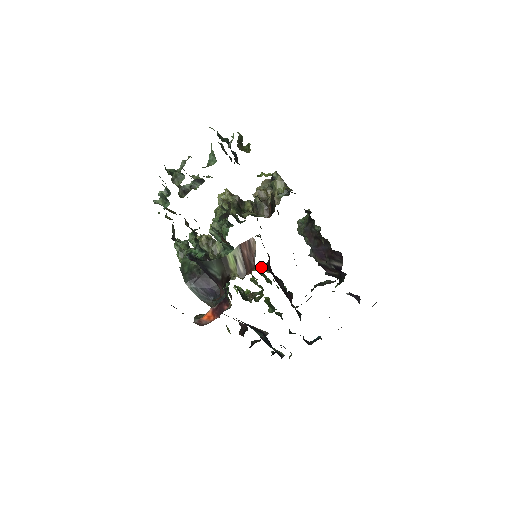
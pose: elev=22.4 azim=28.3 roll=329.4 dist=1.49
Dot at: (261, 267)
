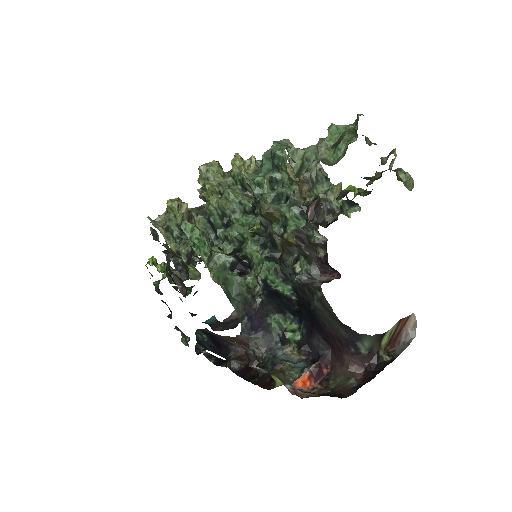
Dot at: occluded
